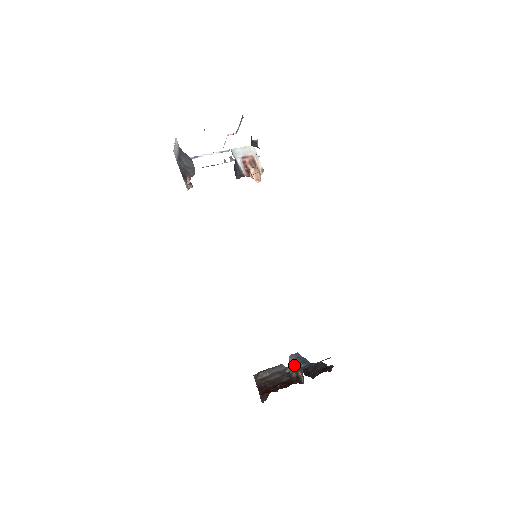
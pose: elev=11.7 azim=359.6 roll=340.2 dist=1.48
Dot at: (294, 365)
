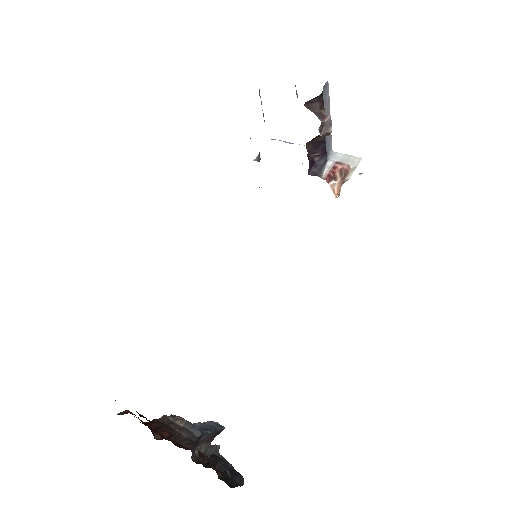
Dot at: occluded
